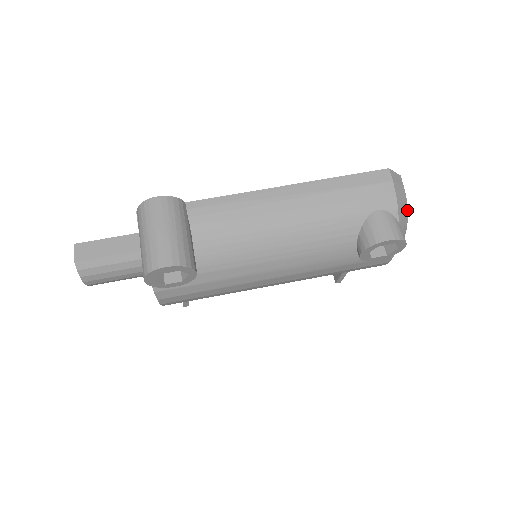
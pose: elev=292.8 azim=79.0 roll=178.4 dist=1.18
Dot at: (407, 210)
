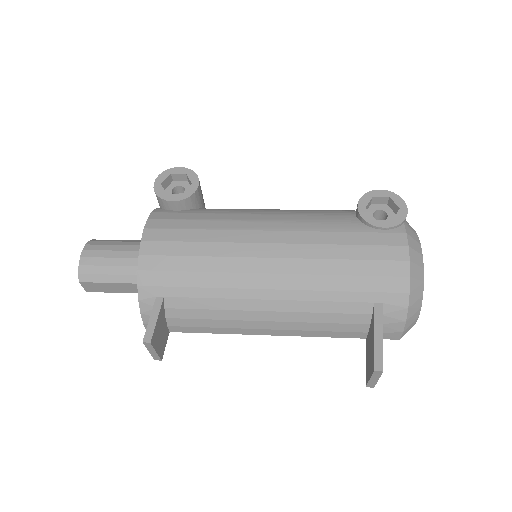
Dot at: occluded
